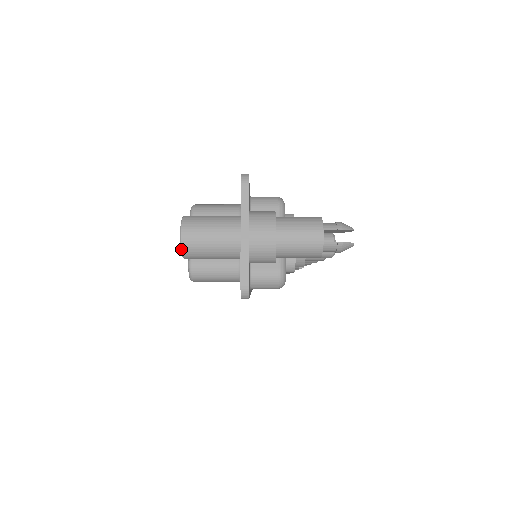
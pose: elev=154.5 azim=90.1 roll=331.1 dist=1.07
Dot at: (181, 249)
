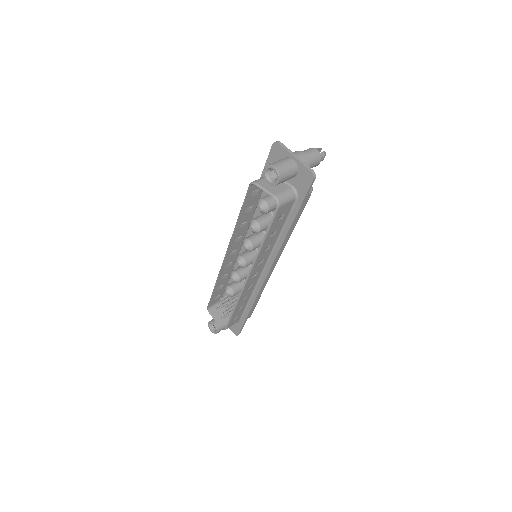
Dot at: (278, 173)
